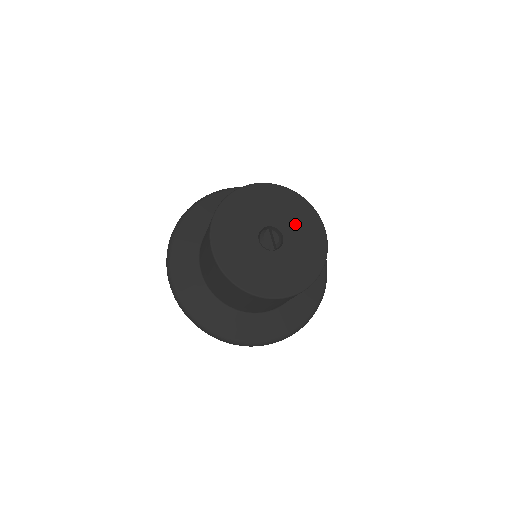
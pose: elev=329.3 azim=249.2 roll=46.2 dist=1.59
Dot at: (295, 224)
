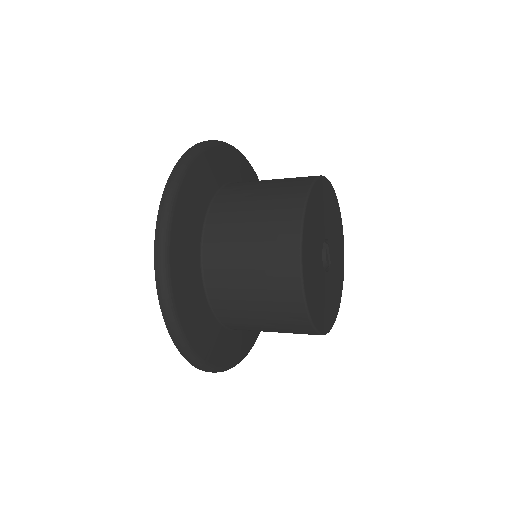
Dot at: (333, 227)
